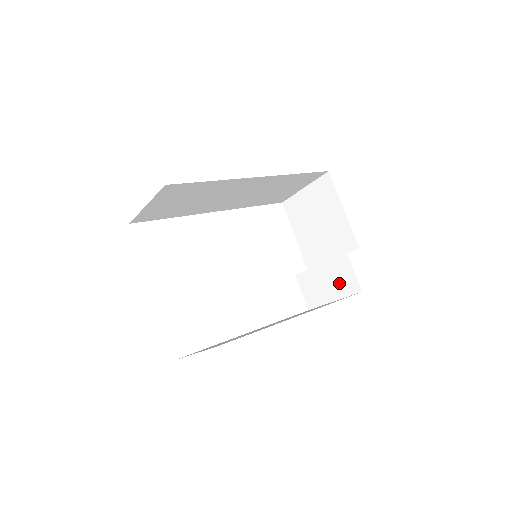
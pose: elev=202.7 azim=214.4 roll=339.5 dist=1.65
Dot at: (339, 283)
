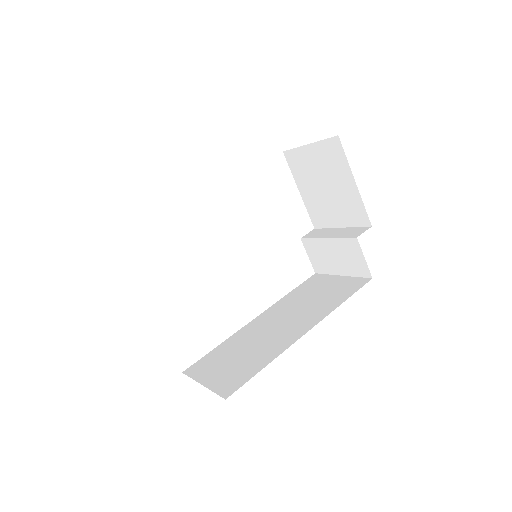
Dot at: (348, 262)
